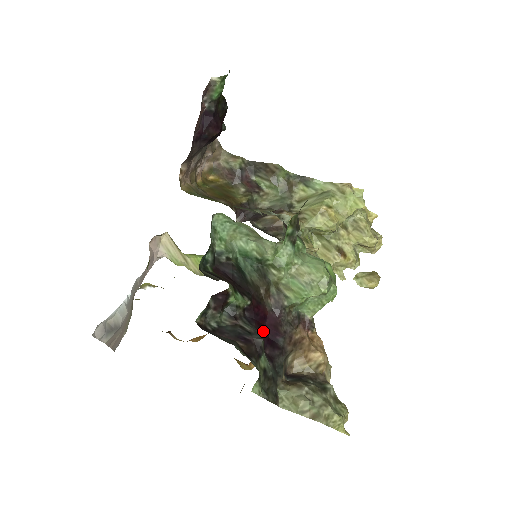
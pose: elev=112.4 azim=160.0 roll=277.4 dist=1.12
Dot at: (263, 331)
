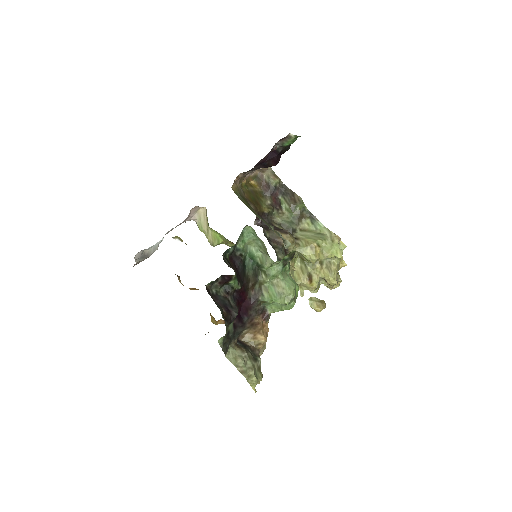
Dot at: (239, 308)
